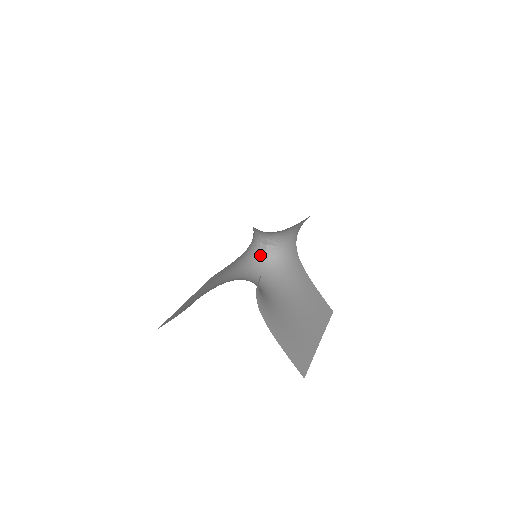
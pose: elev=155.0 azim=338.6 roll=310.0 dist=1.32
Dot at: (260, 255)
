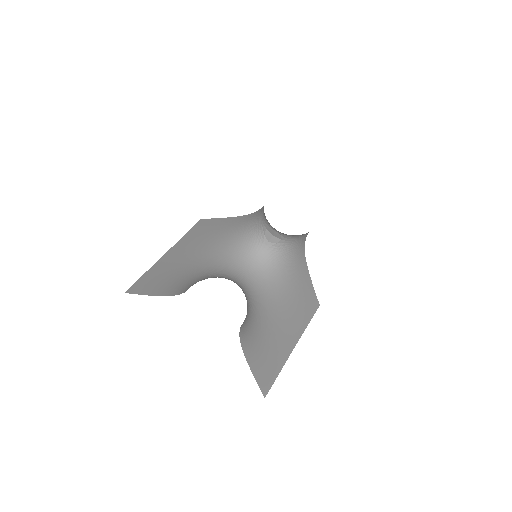
Dot at: (262, 242)
